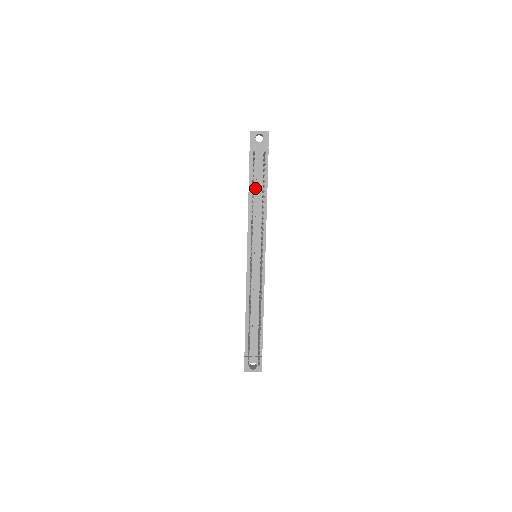
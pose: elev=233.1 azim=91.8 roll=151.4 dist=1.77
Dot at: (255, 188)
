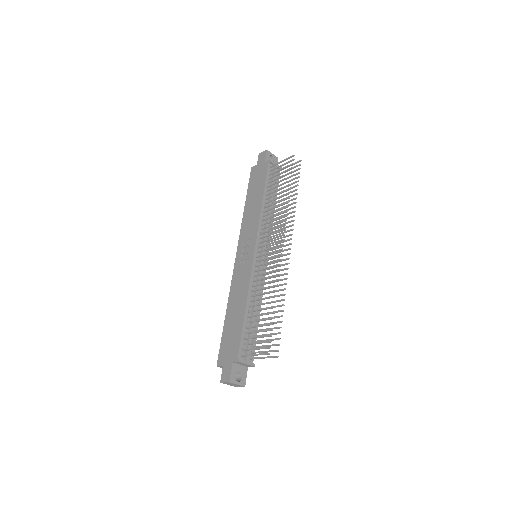
Dot at: occluded
